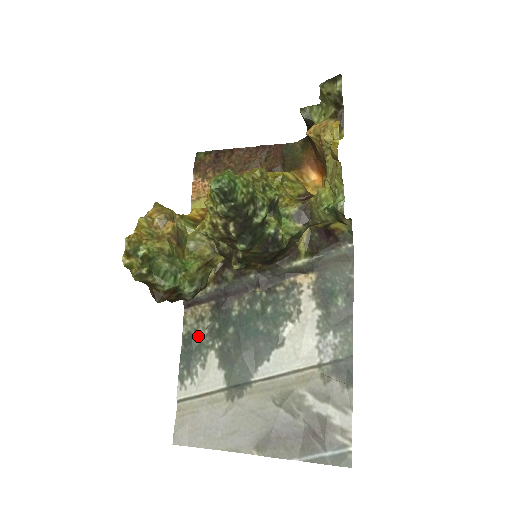
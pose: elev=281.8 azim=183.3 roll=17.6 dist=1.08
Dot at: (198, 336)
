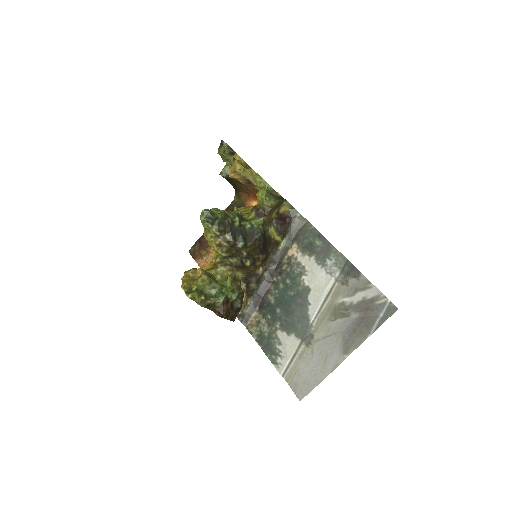
Dot at: (264, 332)
